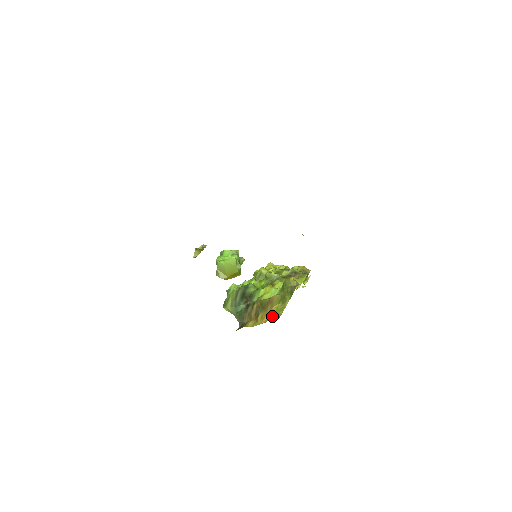
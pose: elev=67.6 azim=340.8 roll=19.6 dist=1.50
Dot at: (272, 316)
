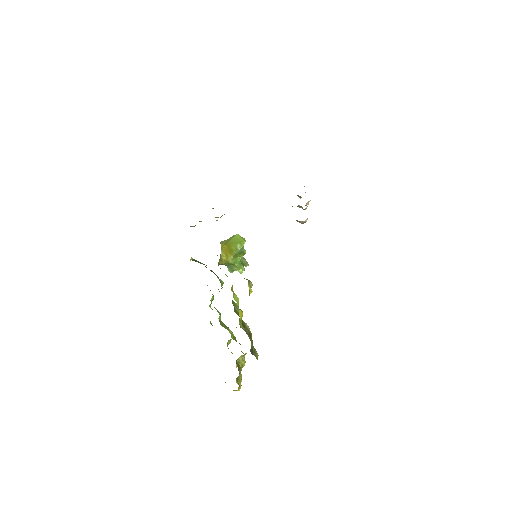
Dot at: occluded
